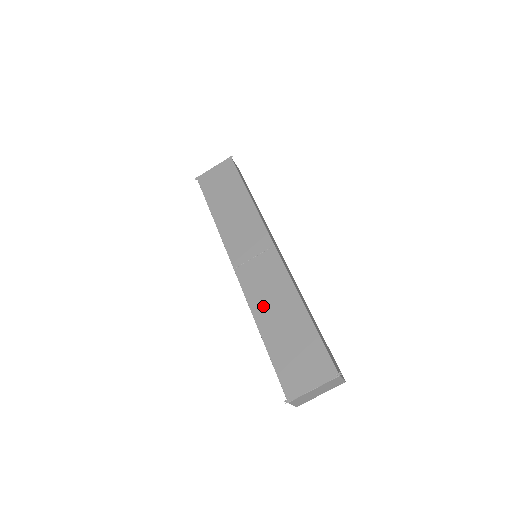
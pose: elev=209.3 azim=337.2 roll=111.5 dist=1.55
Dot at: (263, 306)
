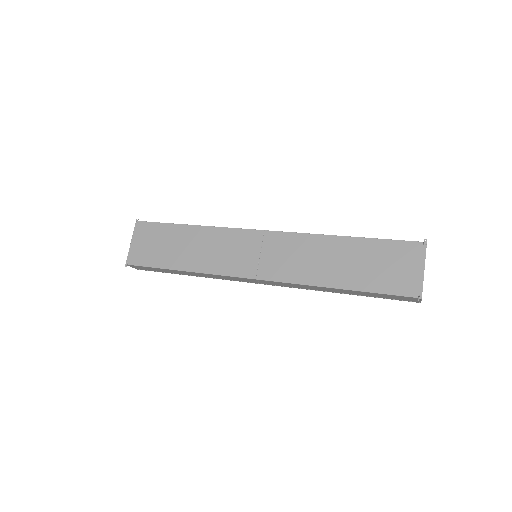
Dot at: (315, 272)
